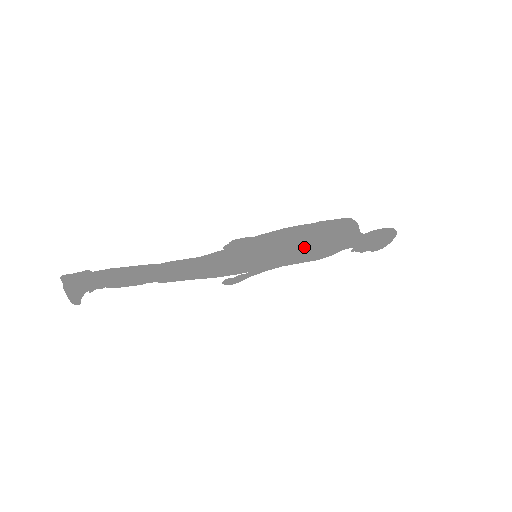
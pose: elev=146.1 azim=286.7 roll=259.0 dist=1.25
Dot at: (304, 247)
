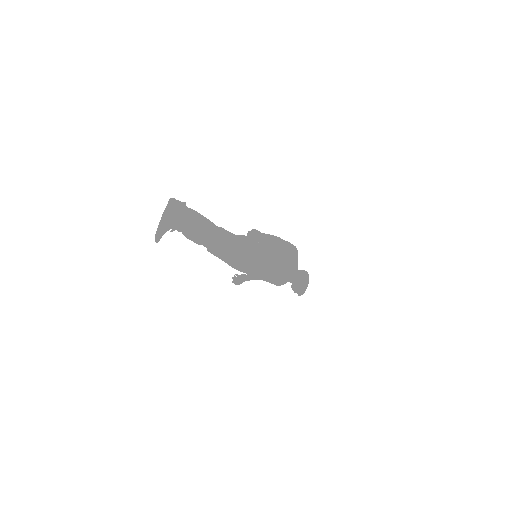
Dot at: (275, 264)
